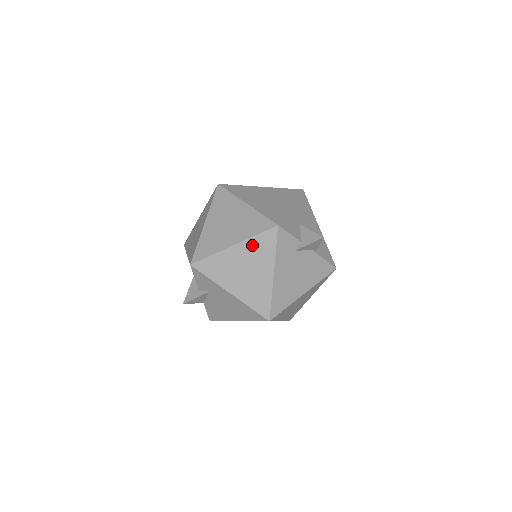
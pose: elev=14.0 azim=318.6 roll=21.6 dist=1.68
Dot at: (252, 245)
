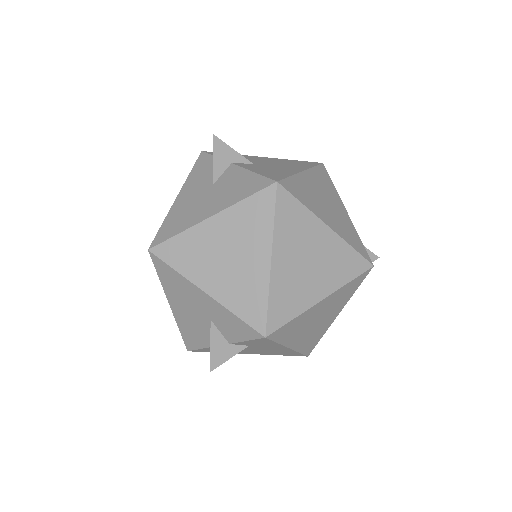
Dot at: (340, 293)
